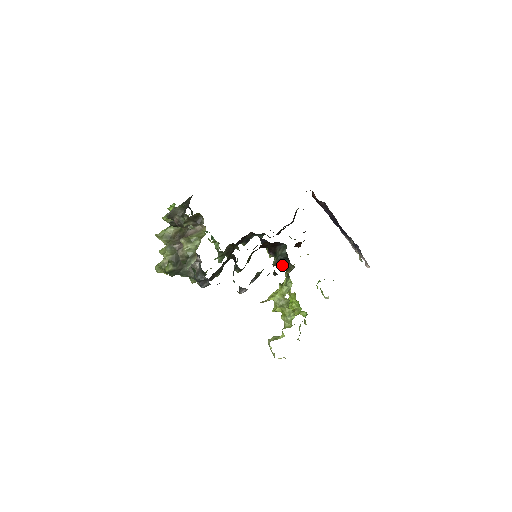
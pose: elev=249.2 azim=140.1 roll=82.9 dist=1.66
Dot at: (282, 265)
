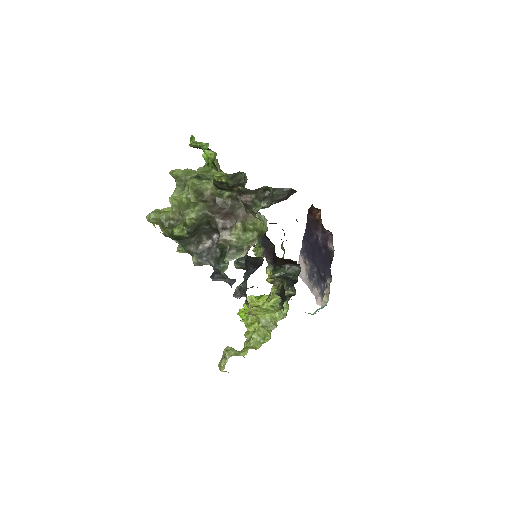
Dot at: (274, 279)
